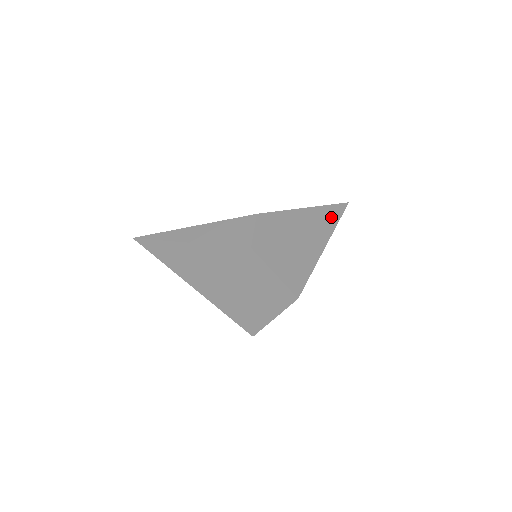
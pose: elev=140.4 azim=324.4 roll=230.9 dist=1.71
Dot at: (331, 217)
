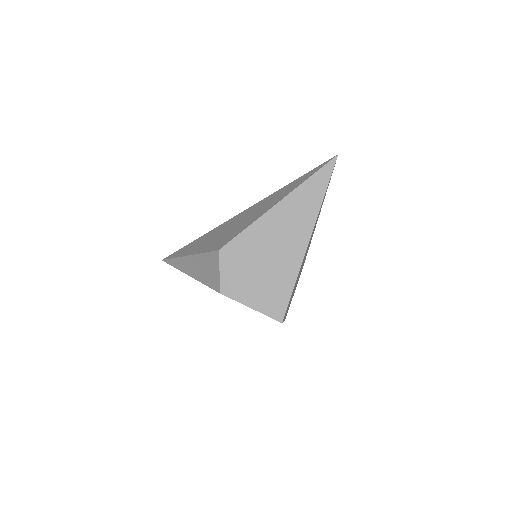
Dot at: (313, 195)
